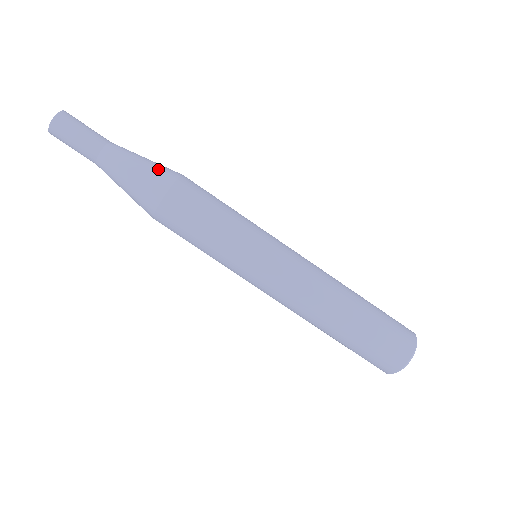
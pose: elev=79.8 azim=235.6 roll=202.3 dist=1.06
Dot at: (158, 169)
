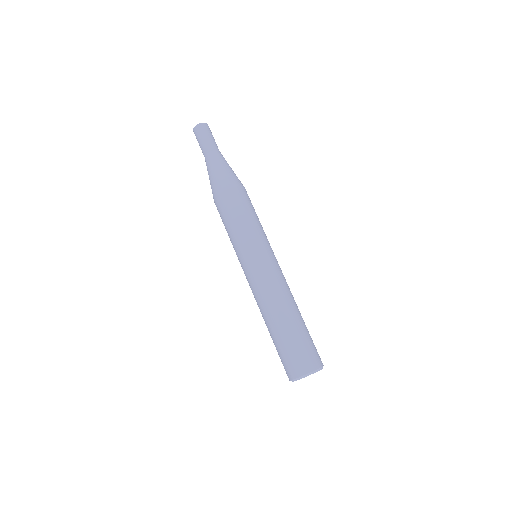
Dot at: occluded
